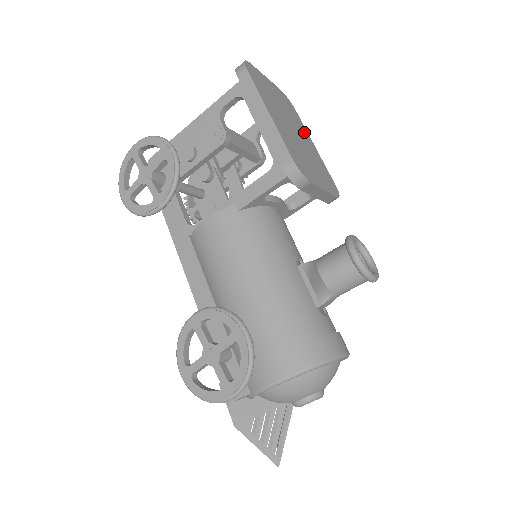
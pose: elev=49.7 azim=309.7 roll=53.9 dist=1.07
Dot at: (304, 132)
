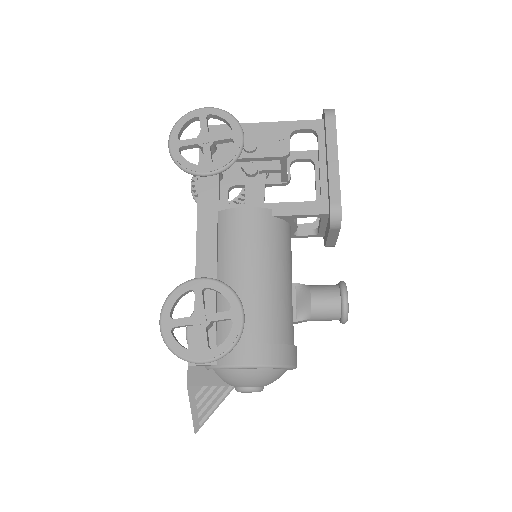
Dot at: occluded
